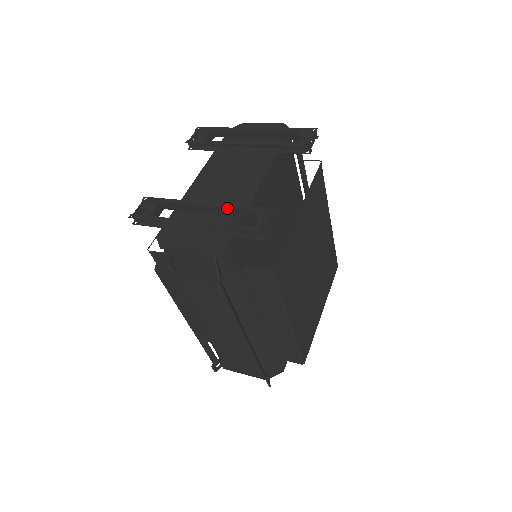
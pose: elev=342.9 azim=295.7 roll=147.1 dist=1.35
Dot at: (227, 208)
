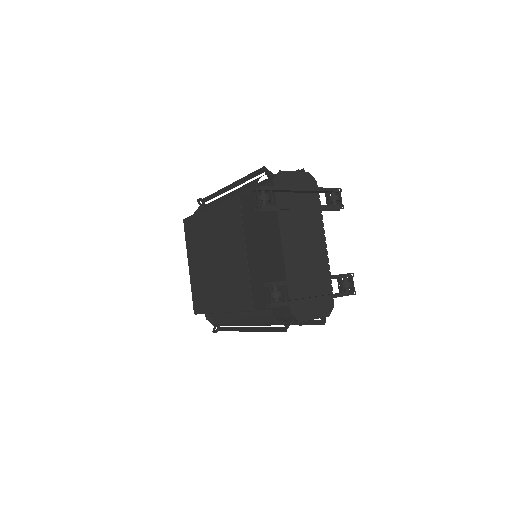
Dot at: occluded
